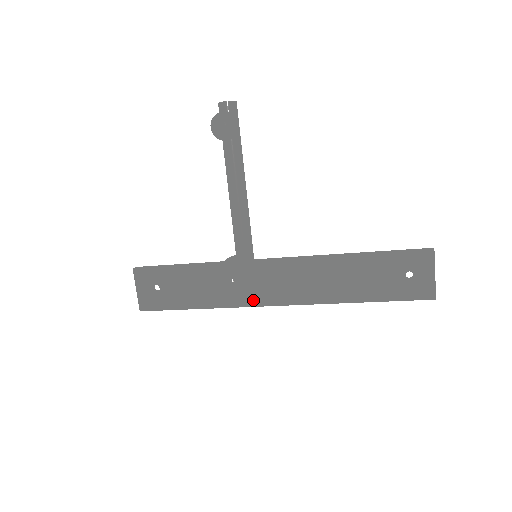
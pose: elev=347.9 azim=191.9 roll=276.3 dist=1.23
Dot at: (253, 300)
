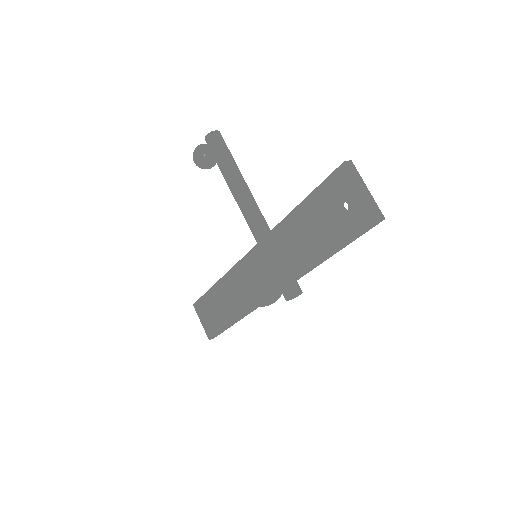
Dot at: occluded
